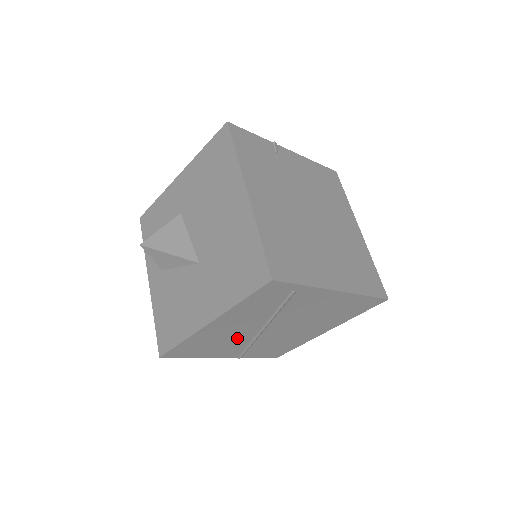
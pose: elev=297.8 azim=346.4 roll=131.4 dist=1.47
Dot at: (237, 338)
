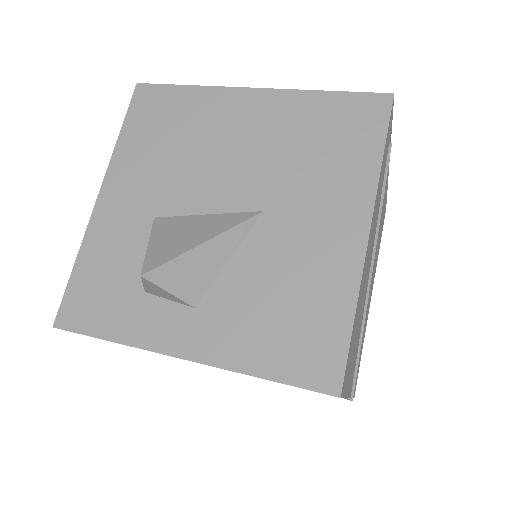
Dot at: (362, 309)
